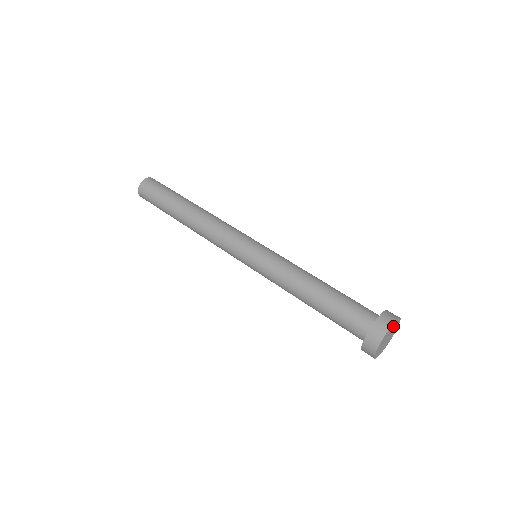
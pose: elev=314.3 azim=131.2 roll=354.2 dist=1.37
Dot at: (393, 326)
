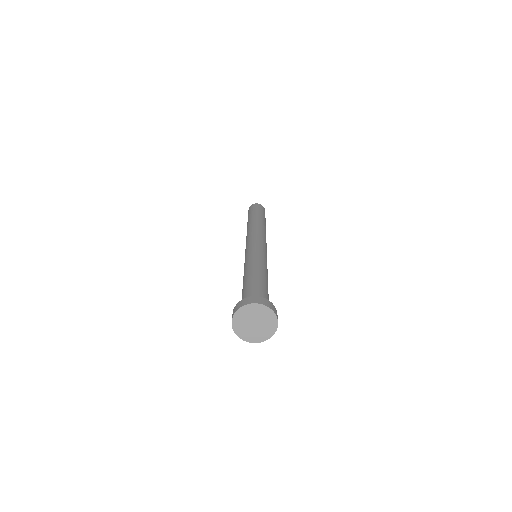
Dot at: (266, 314)
